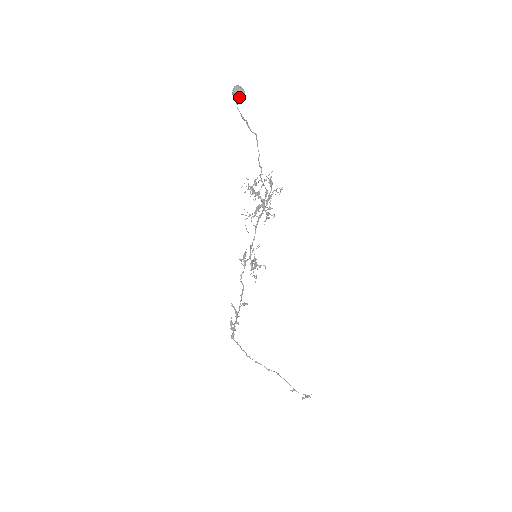
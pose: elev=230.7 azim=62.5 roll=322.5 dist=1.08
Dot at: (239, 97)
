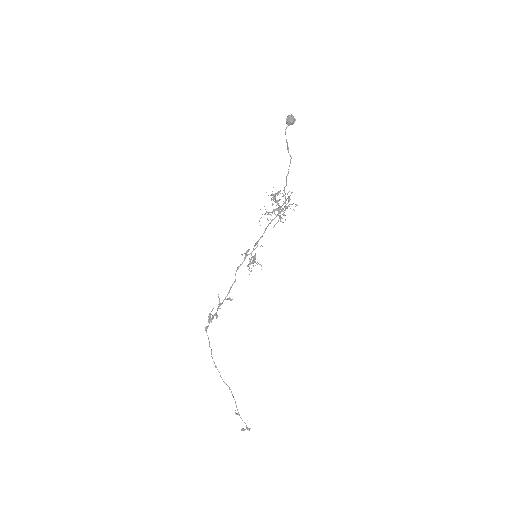
Dot at: (291, 122)
